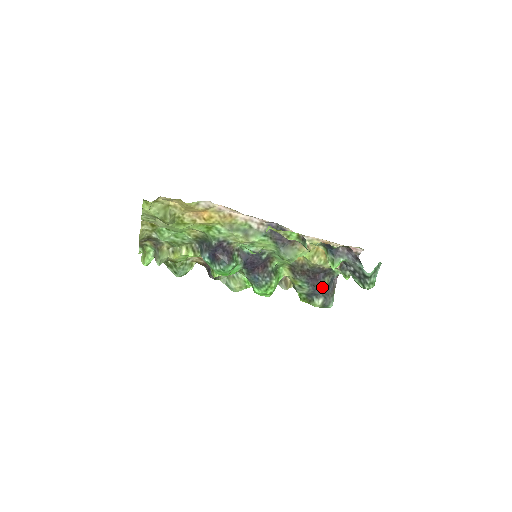
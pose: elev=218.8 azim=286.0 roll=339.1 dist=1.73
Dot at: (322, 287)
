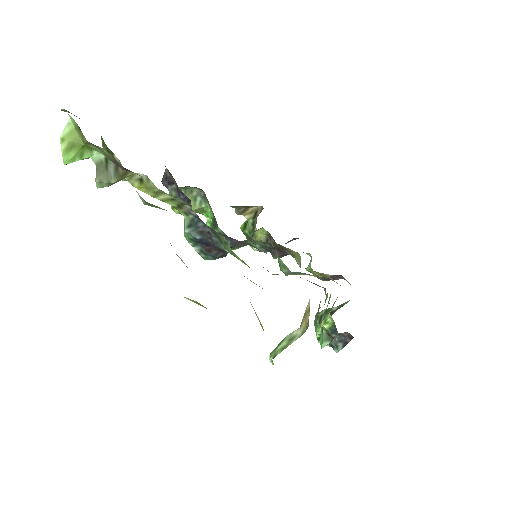
Dot at: occluded
